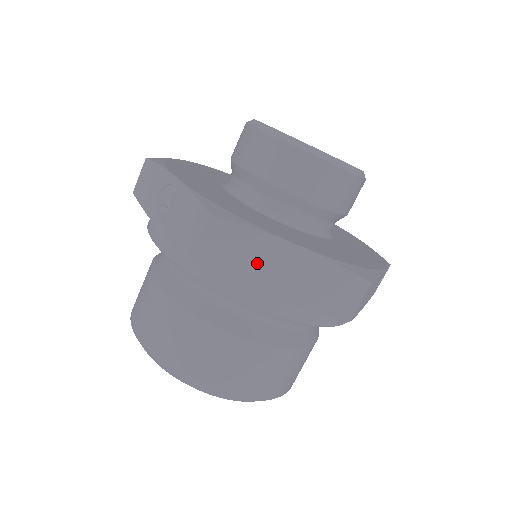
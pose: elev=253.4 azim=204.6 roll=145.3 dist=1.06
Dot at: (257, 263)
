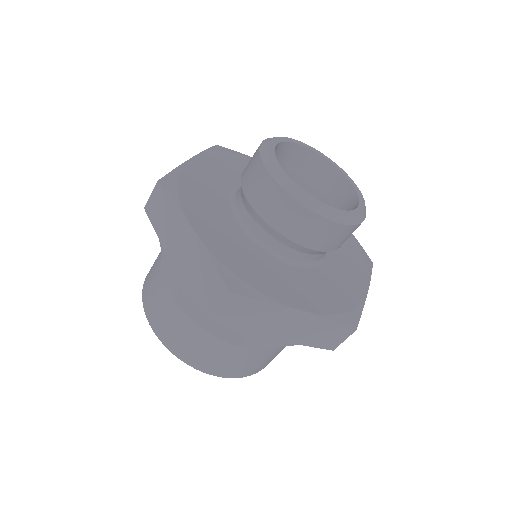
Dot at: (171, 231)
